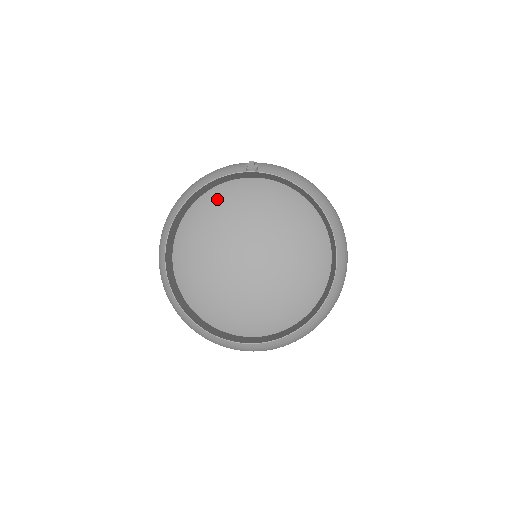
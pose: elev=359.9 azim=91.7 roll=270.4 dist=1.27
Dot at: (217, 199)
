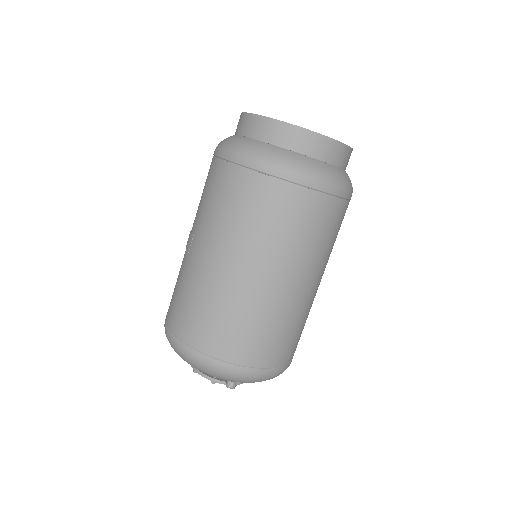
Dot at: occluded
